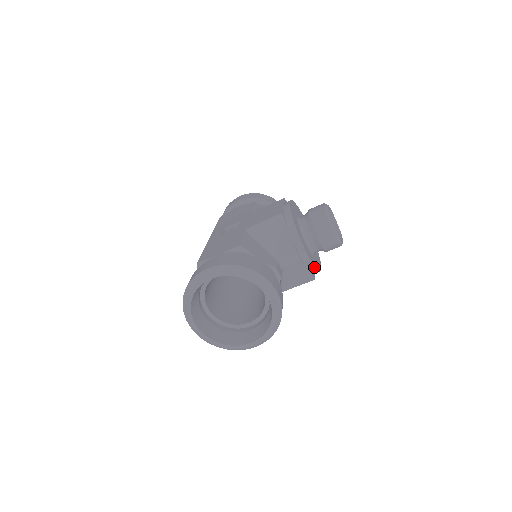
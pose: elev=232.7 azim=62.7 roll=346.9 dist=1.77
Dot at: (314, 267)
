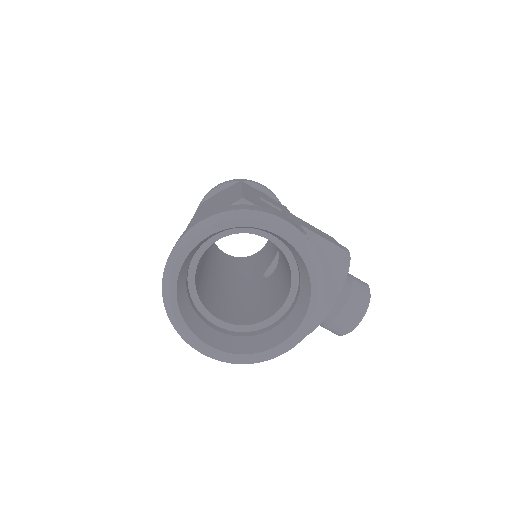
Dot at: (312, 330)
